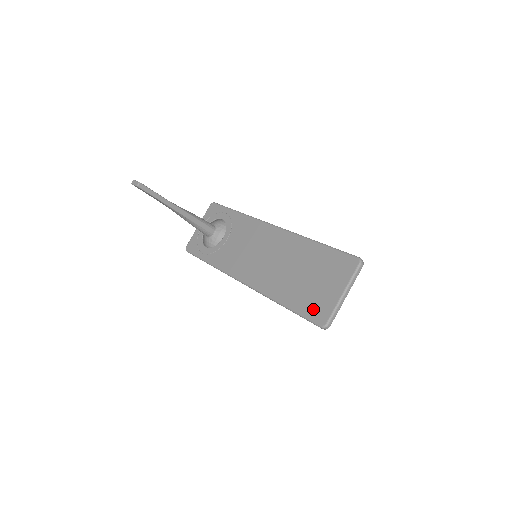
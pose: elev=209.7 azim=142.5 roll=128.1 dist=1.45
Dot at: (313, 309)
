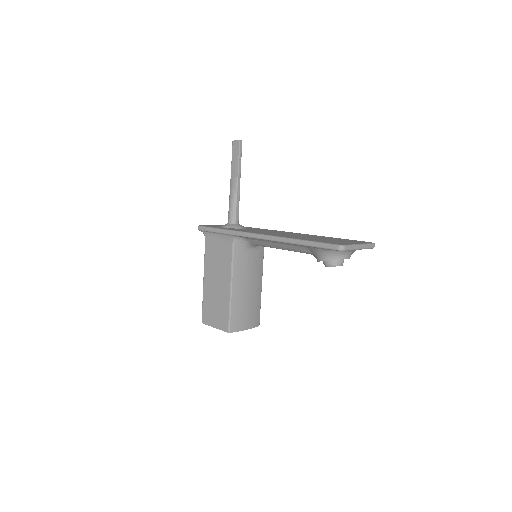
Dot at: (332, 242)
